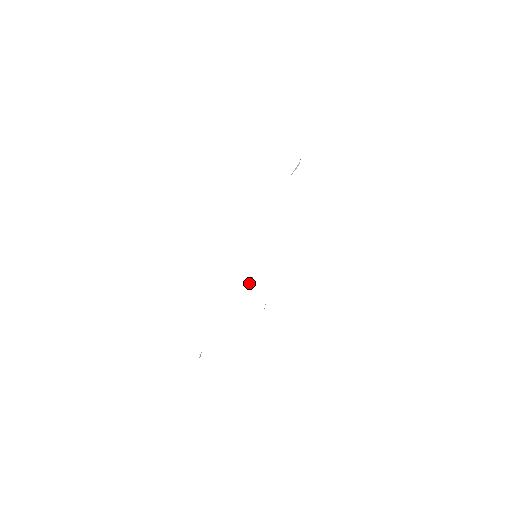
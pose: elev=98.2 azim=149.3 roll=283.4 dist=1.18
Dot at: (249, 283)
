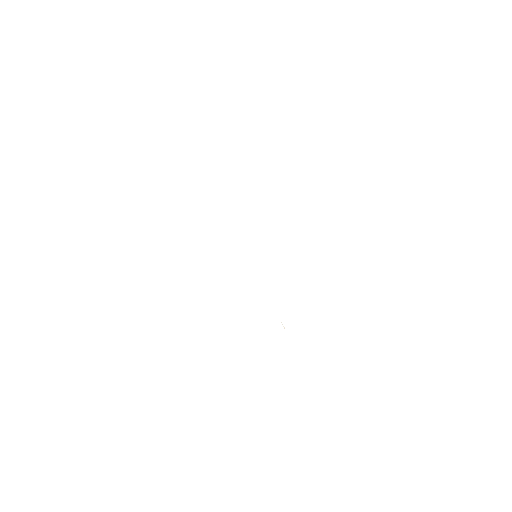
Dot at: occluded
